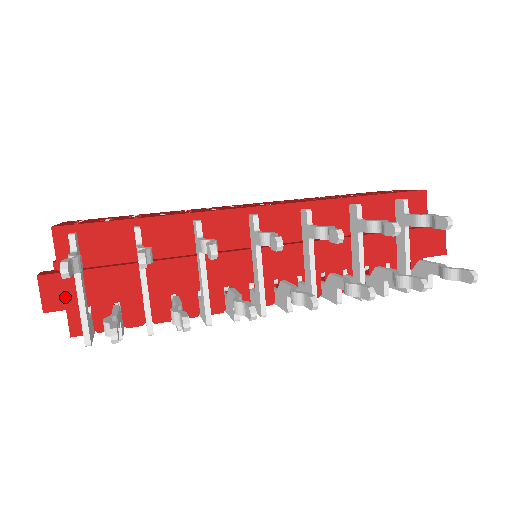
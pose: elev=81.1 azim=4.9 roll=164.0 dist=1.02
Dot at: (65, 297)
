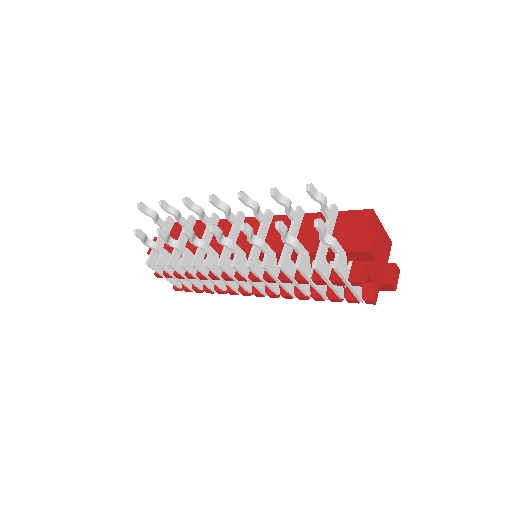
Dot at: occluded
